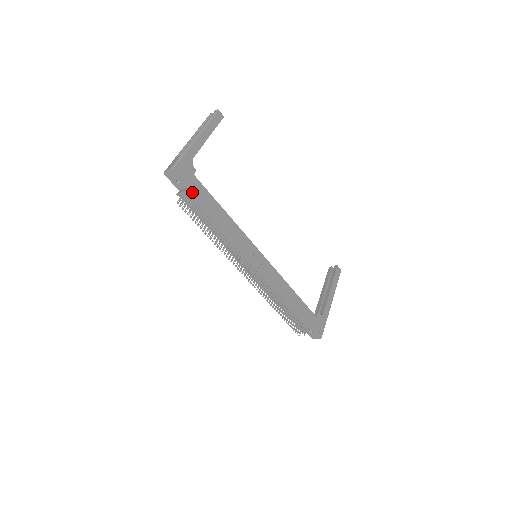
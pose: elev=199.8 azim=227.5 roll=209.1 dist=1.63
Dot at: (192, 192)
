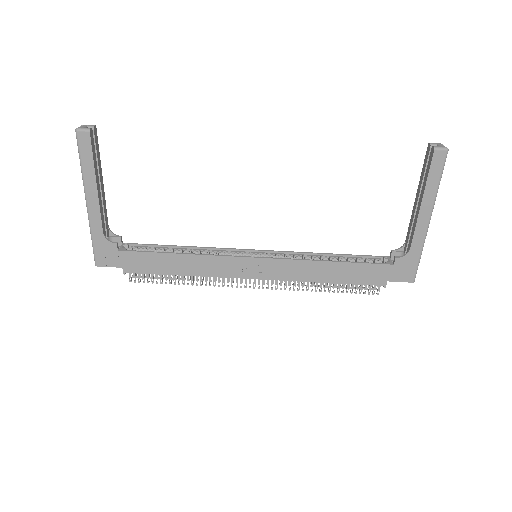
Dot at: (130, 269)
